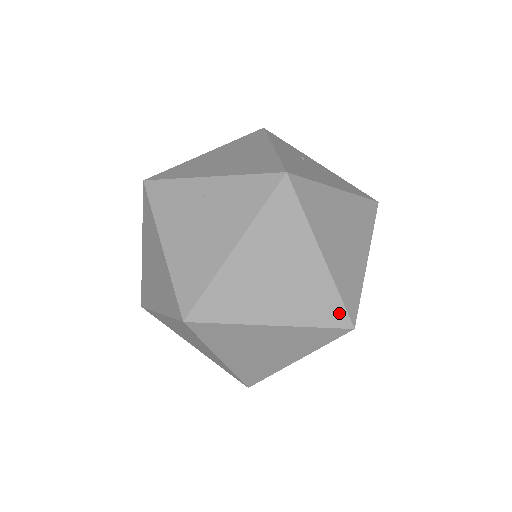
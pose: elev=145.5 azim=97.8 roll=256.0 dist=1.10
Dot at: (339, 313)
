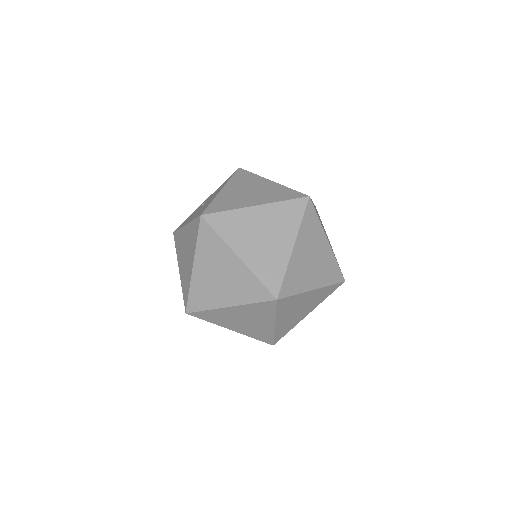
Dot at: (338, 274)
